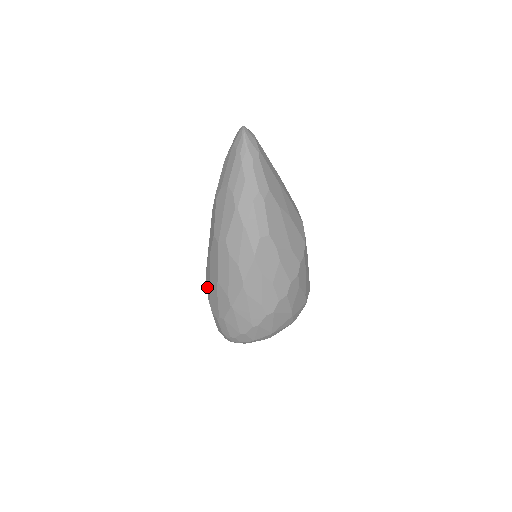
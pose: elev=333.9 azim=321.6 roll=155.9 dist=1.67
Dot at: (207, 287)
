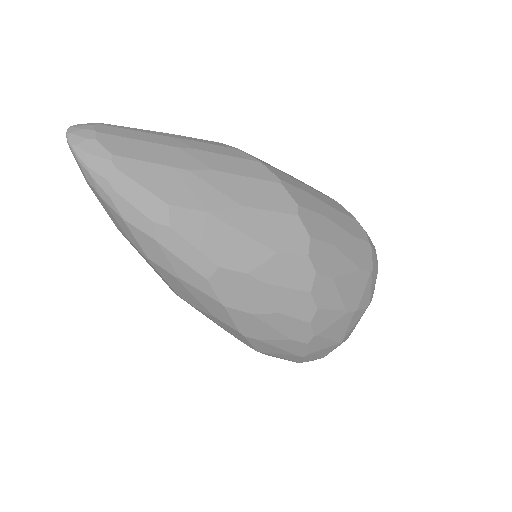
Dot at: occluded
